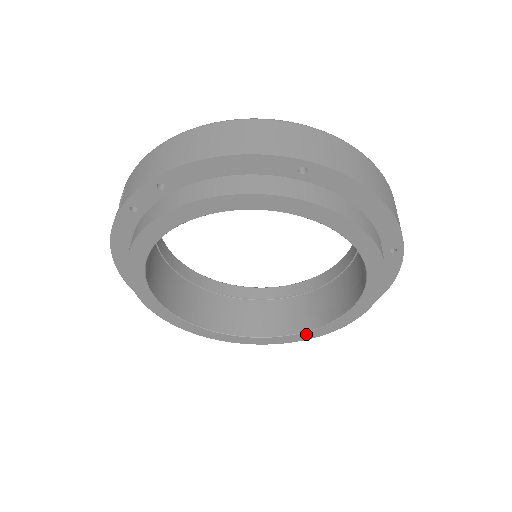
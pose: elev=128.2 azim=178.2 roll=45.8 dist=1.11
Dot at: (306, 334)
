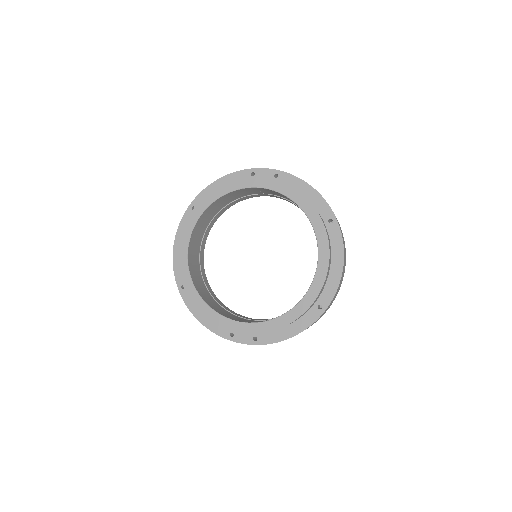
Dot at: (227, 321)
